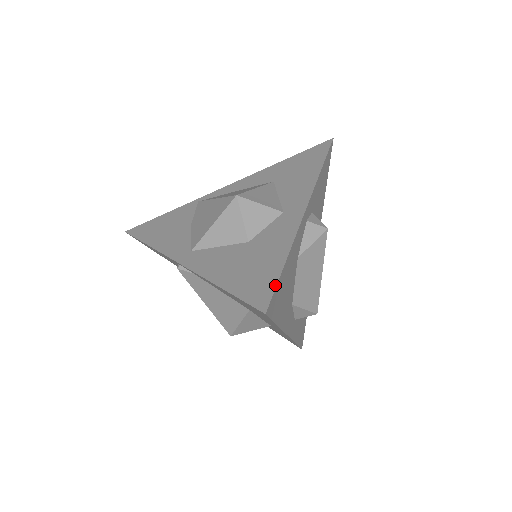
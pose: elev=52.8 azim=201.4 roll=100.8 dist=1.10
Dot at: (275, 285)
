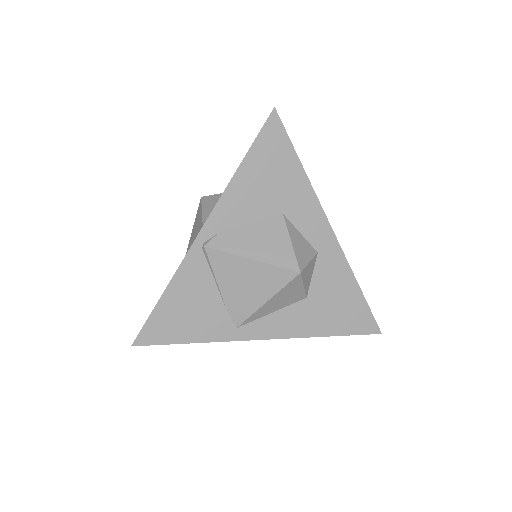
Dot at: occluded
